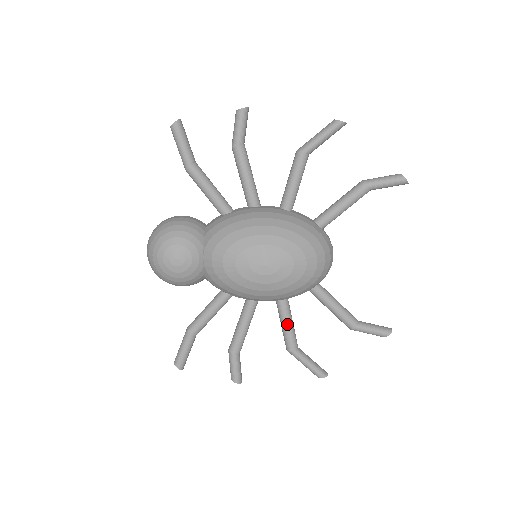
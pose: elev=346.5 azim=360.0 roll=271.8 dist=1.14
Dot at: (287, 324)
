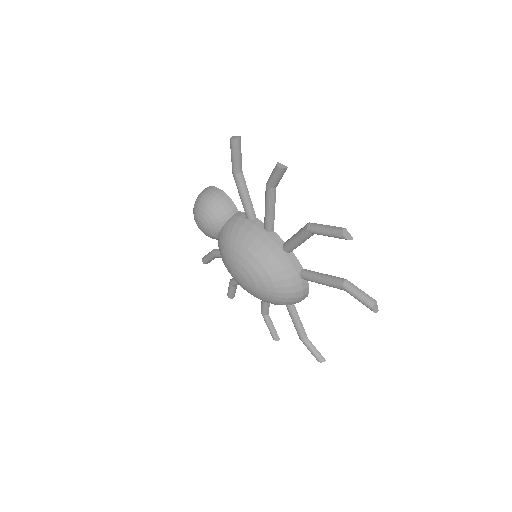
Dot at: (263, 301)
